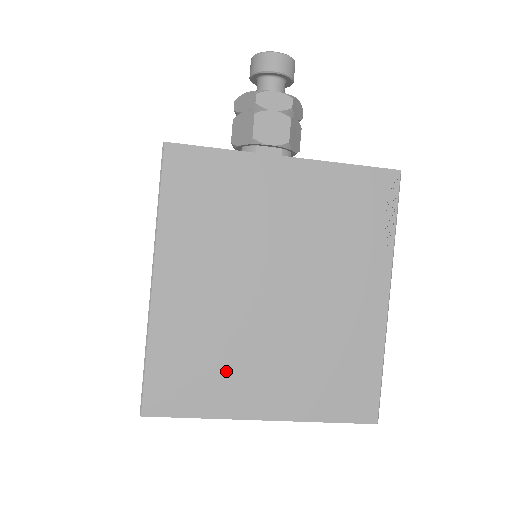
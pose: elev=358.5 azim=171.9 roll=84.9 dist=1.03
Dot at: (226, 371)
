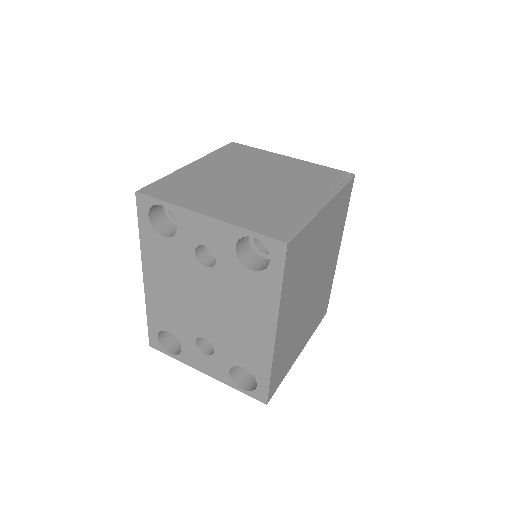
Dot at: (200, 194)
